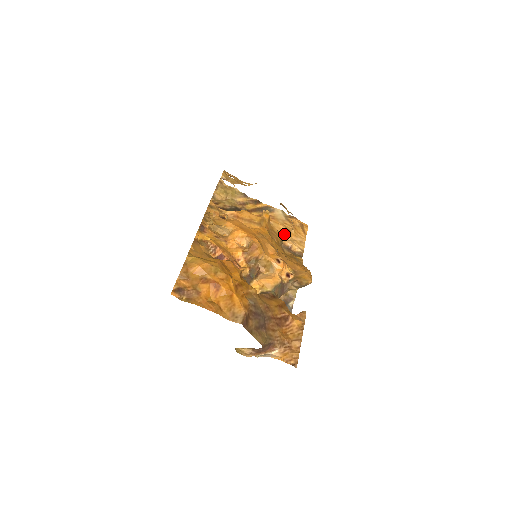
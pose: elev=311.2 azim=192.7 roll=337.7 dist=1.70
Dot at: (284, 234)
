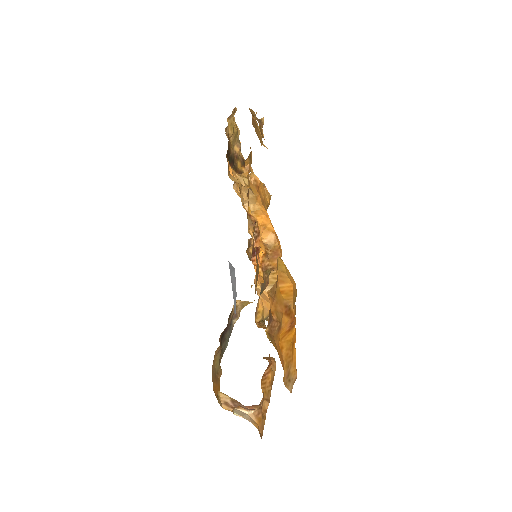
Dot at: occluded
